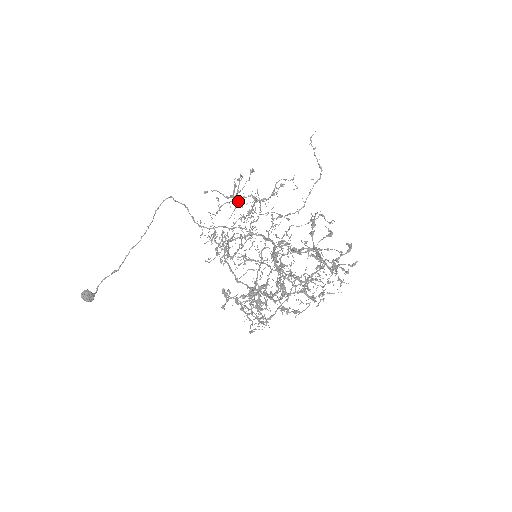
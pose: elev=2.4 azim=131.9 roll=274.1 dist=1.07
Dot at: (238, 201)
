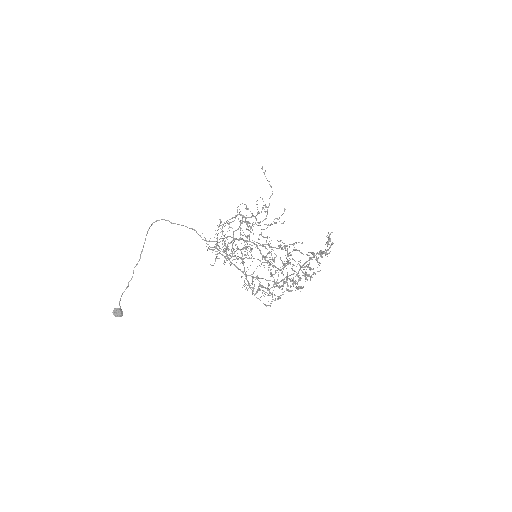
Dot at: occluded
